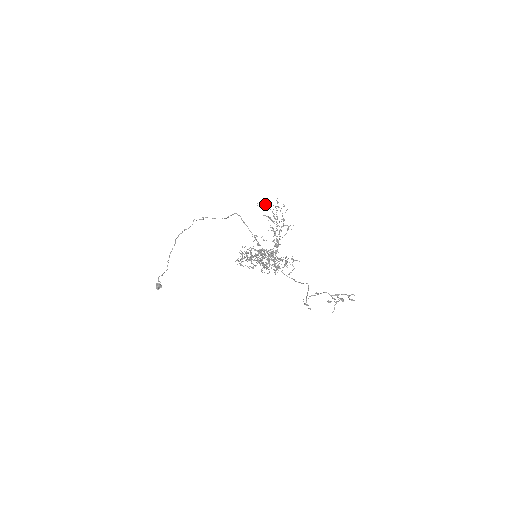
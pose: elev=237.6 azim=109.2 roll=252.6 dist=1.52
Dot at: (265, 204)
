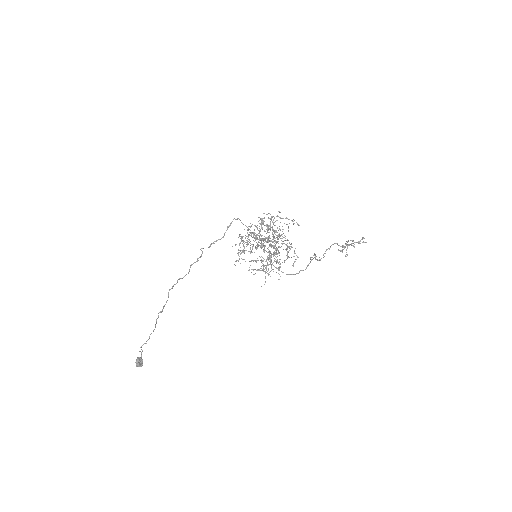
Dot at: (262, 235)
